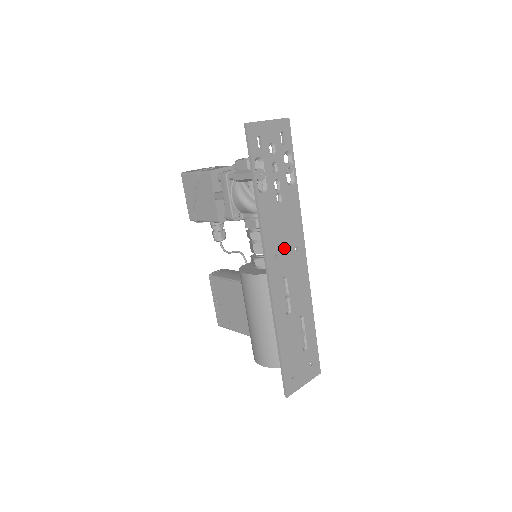
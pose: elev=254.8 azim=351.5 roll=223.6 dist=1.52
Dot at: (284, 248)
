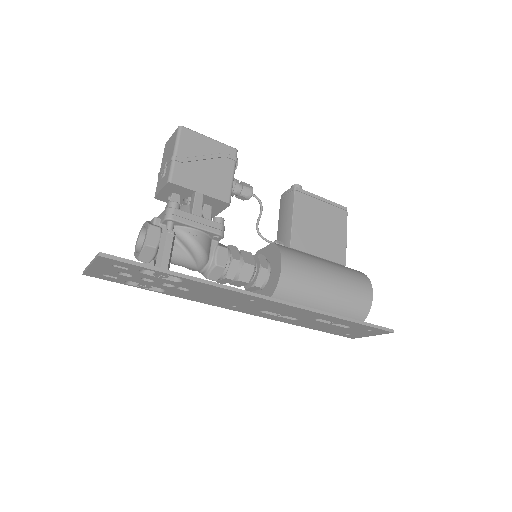
Dot at: (236, 302)
